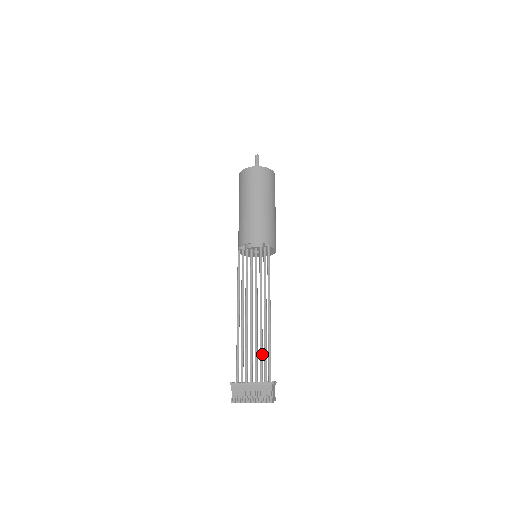
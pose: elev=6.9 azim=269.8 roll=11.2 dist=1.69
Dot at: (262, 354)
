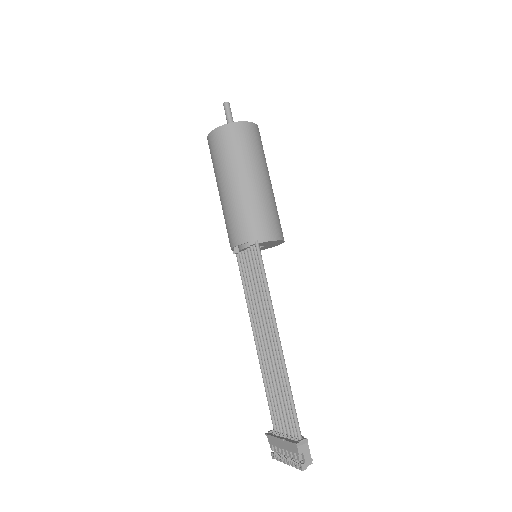
Dot at: (285, 398)
